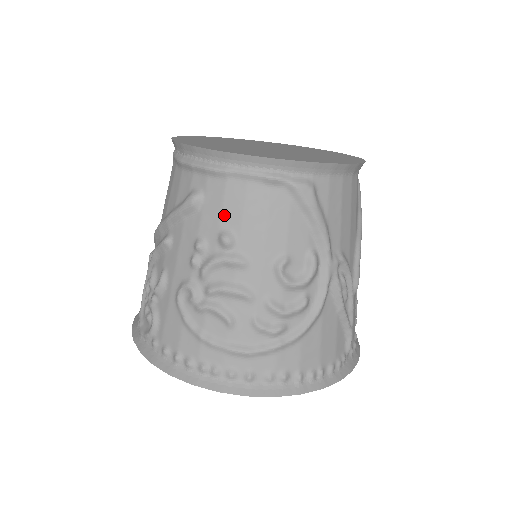
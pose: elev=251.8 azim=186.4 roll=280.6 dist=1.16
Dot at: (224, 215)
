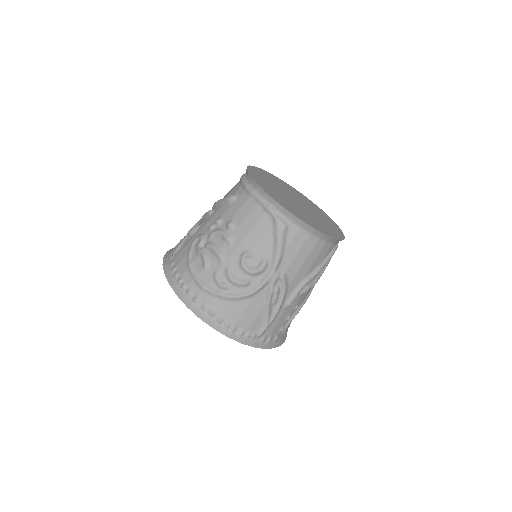
Dot at: (238, 213)
